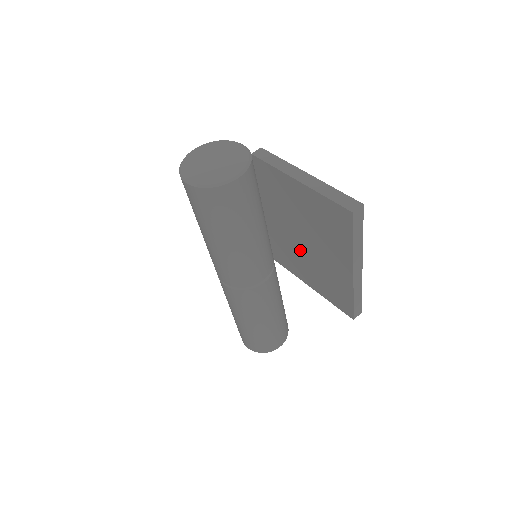
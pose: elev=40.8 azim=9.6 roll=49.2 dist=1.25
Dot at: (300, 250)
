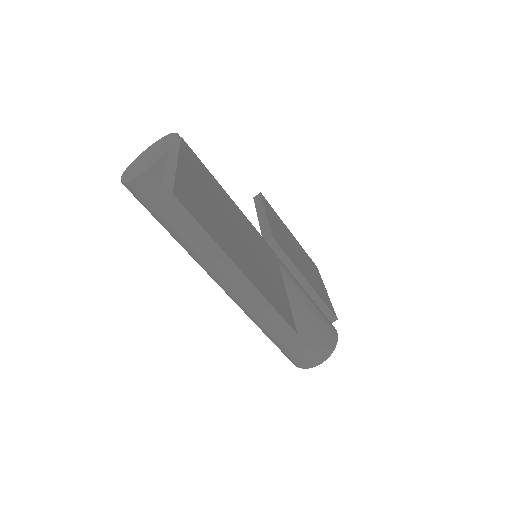
Dot at: occluded
